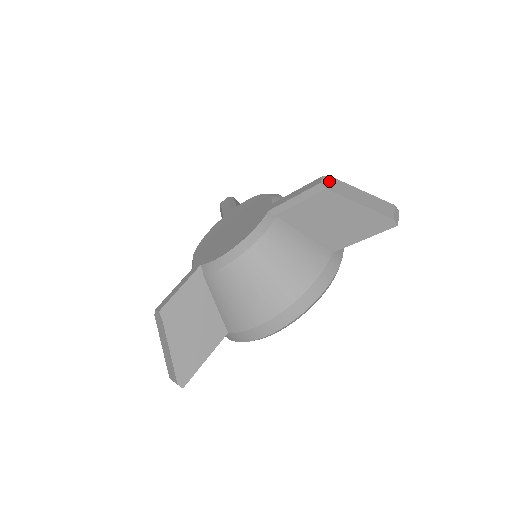
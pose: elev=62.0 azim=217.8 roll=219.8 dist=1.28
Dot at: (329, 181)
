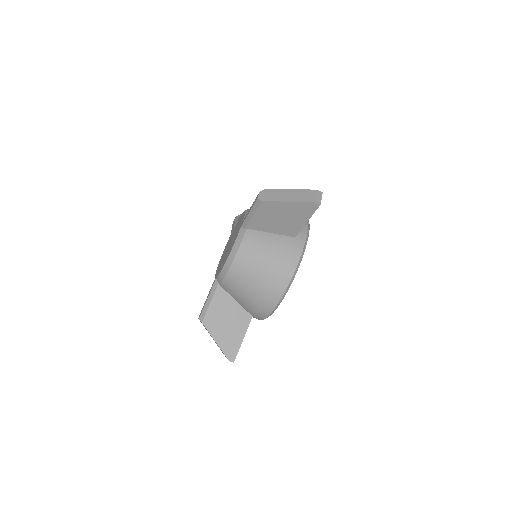
Dot at: (264, 193)
